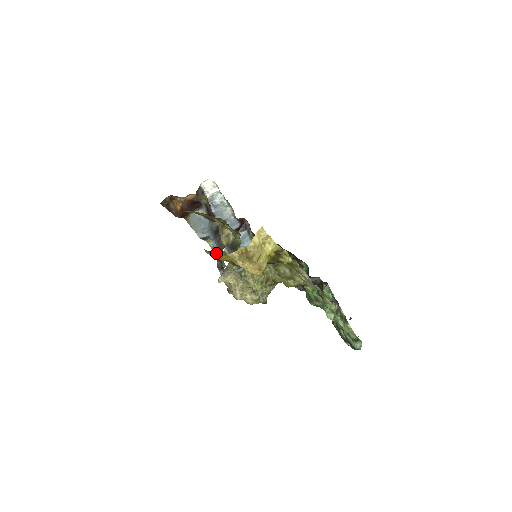
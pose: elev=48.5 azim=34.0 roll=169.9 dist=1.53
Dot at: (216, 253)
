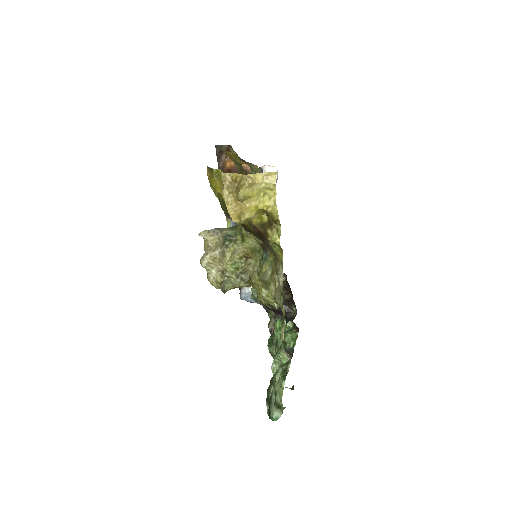
Dot at: (214, 172)
